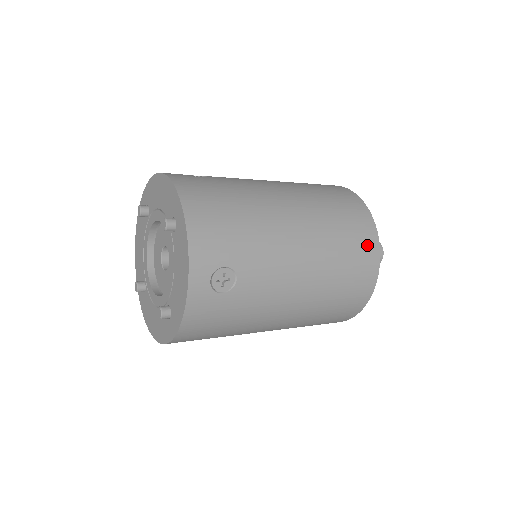
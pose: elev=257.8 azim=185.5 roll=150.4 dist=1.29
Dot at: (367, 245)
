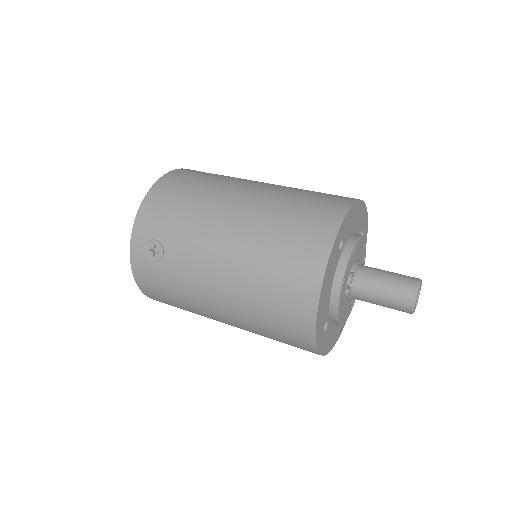
Dot at: (308, 260)
